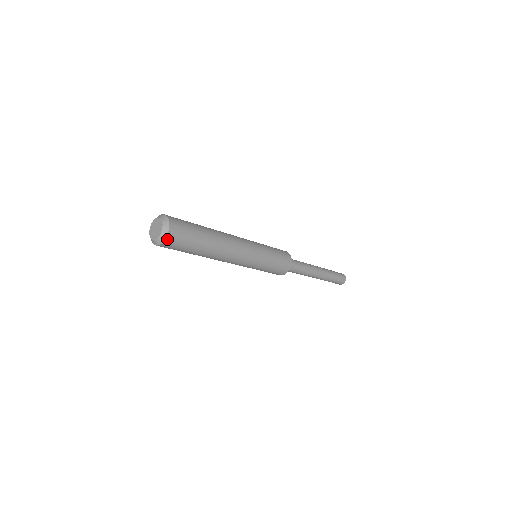
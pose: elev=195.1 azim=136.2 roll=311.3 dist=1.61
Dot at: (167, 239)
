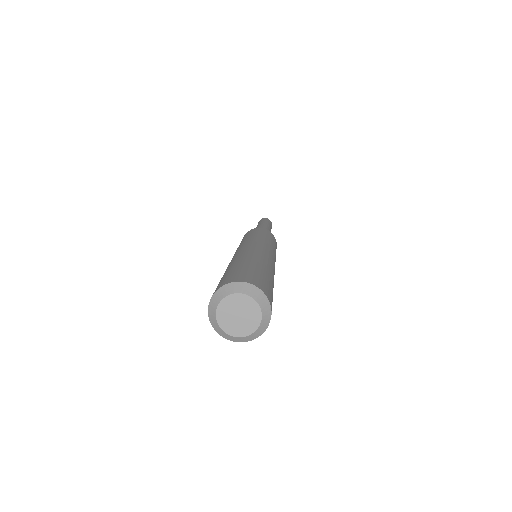
Dot at: (249, 339)
